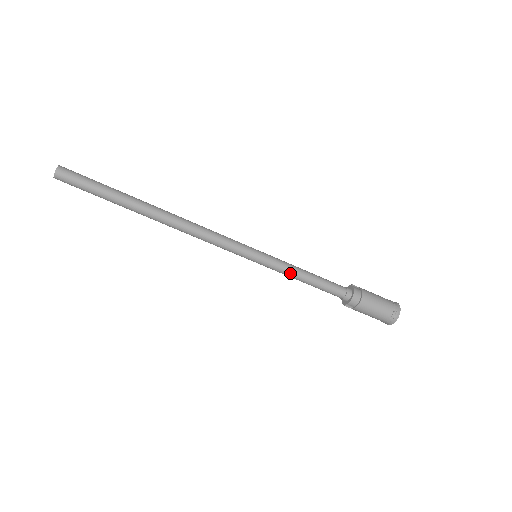
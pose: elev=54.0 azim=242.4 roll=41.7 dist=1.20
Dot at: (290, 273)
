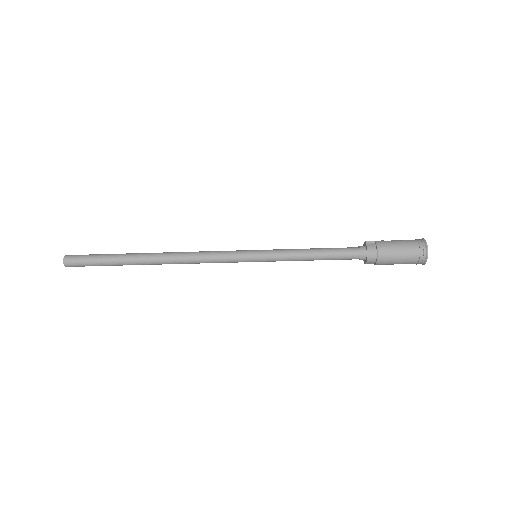
Dot at: (294, 260)
